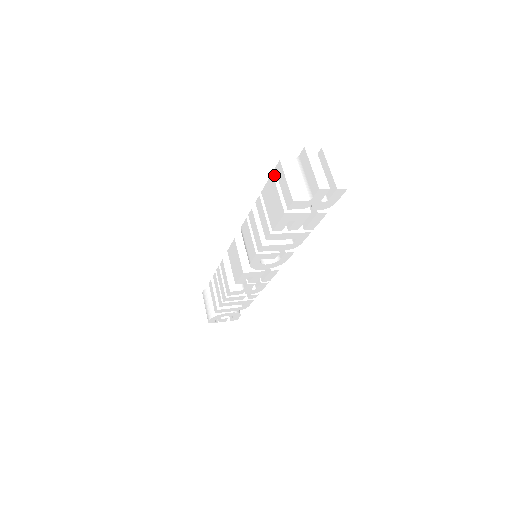
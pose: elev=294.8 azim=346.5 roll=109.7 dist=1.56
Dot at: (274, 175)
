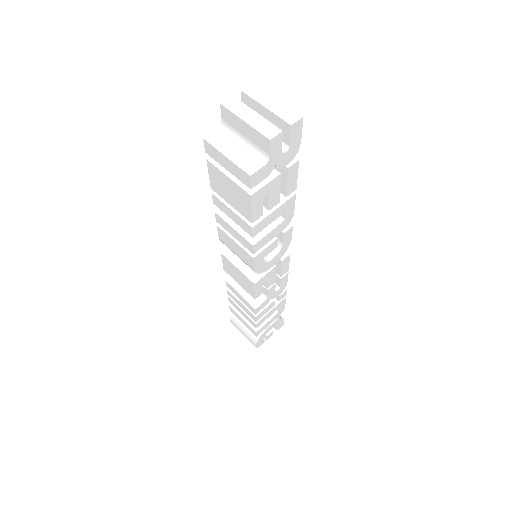
Dot at: (210, 160)
